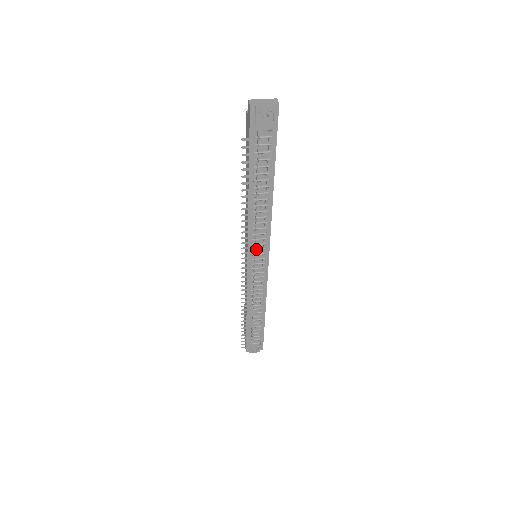
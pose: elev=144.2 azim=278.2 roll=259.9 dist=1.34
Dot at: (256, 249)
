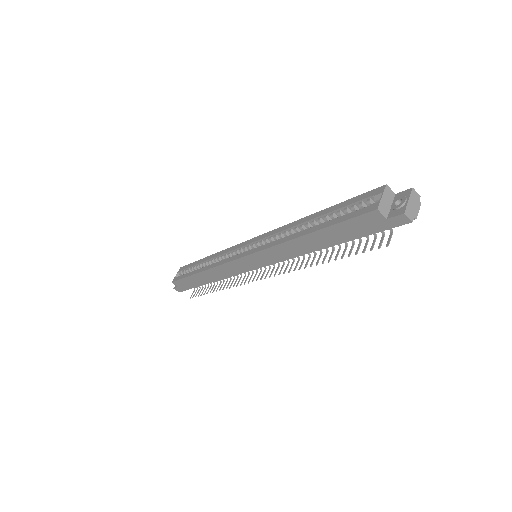
Dot at: occluded
